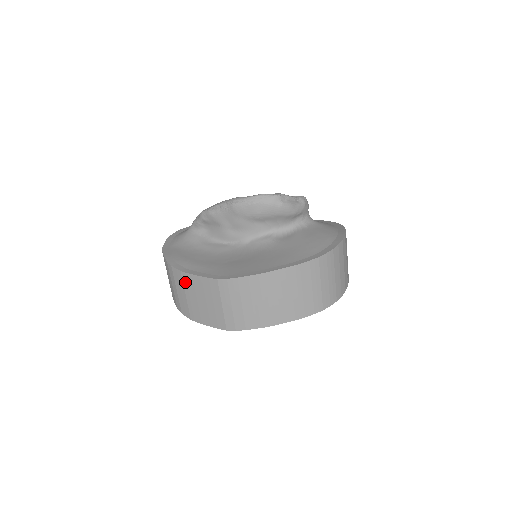
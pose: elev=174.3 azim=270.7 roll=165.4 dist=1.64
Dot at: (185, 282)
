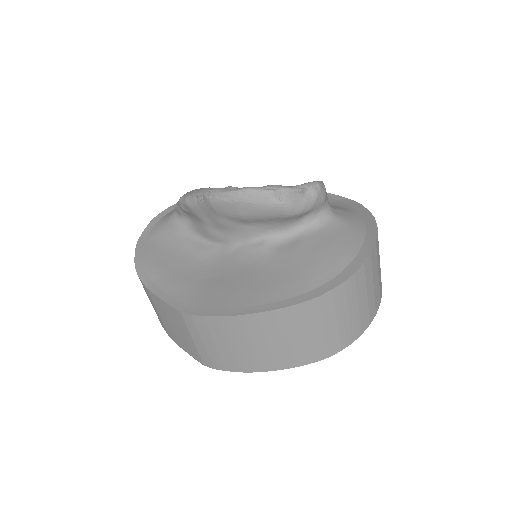
Dot at: (153, 299)
